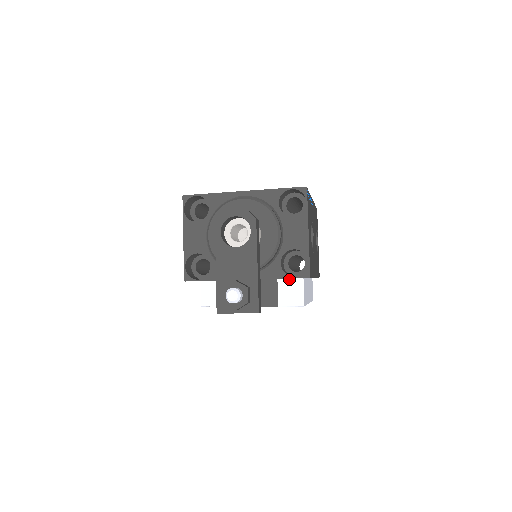
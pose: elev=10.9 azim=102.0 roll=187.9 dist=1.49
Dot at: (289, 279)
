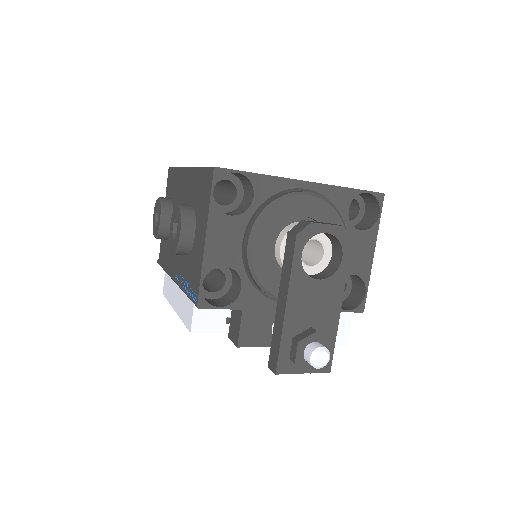
Dot at: occluded
